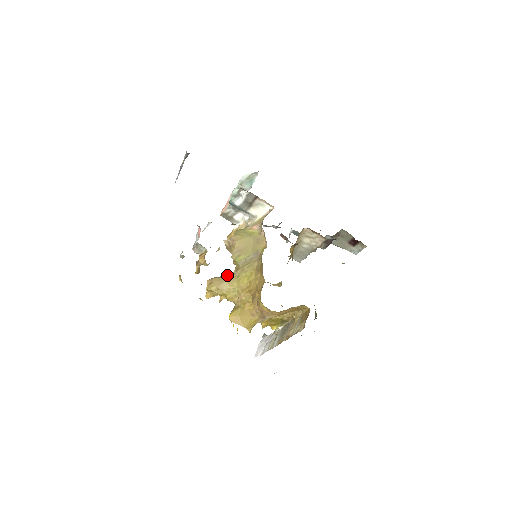
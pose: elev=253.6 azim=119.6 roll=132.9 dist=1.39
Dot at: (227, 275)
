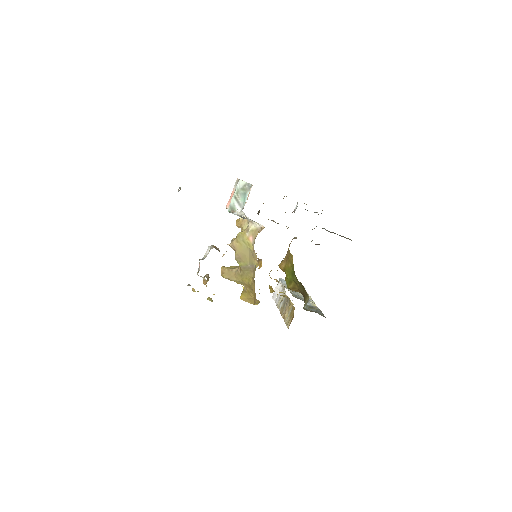
Dot at: (234, 270)
